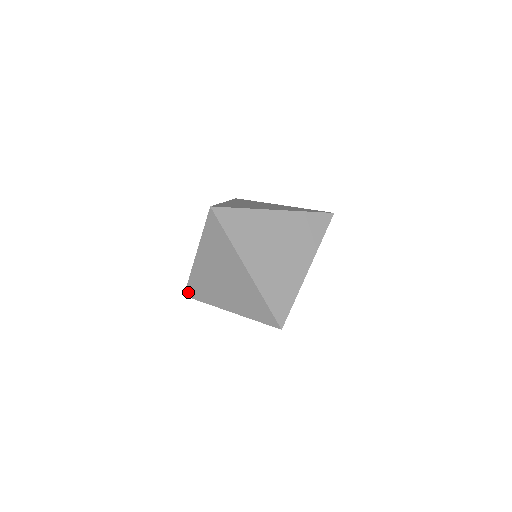
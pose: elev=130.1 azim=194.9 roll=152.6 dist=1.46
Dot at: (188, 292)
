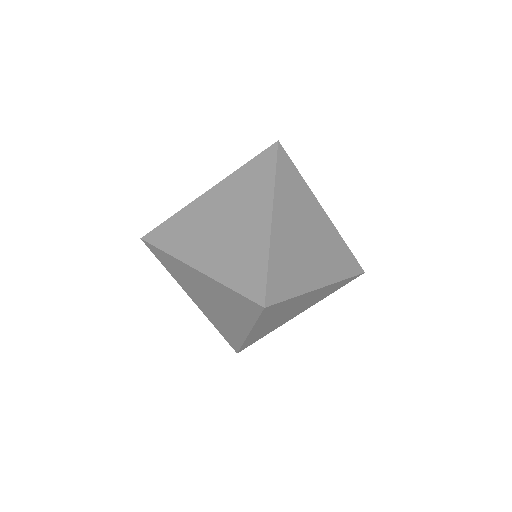
Dot at: (150, 247)
